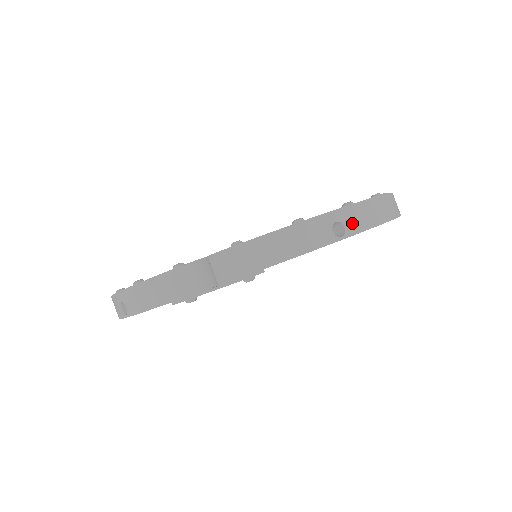
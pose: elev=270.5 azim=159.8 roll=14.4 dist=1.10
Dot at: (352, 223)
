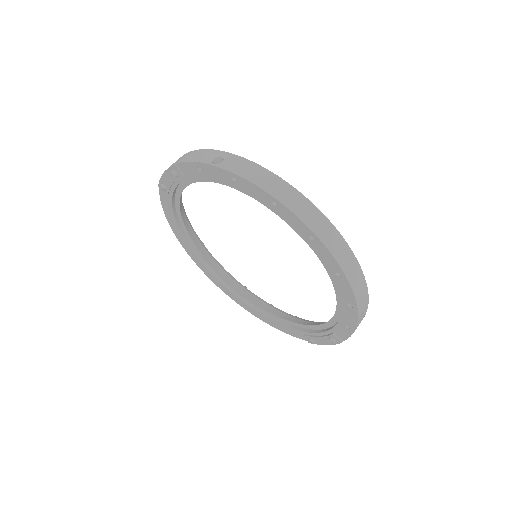
Dot at: (229, 163)
